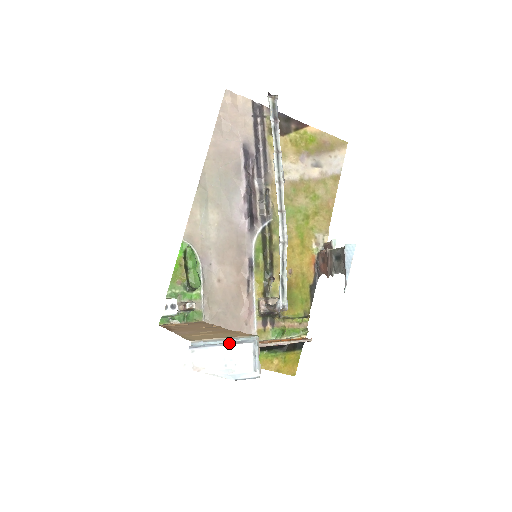
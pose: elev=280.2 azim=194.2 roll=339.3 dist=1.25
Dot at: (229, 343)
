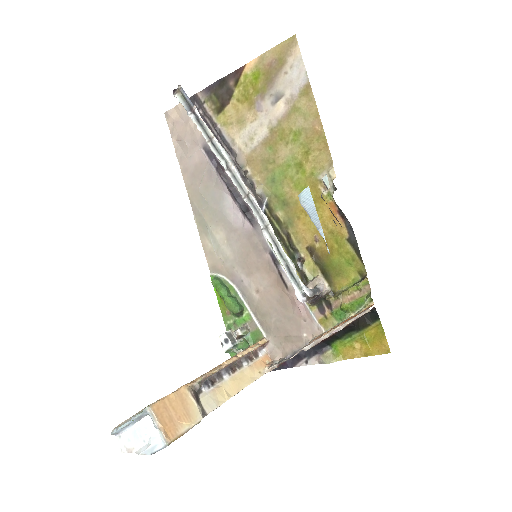
Dot at: (135, 421)
